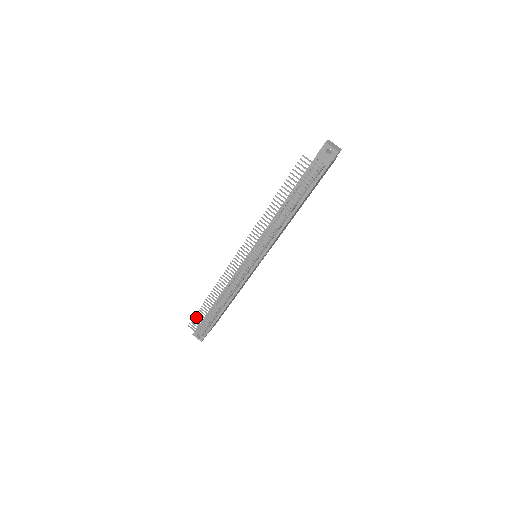
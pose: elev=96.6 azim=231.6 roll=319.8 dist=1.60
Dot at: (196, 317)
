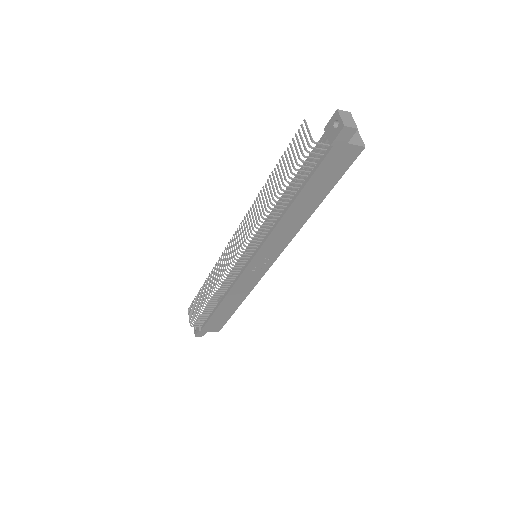
Dot at: (194, 301)
